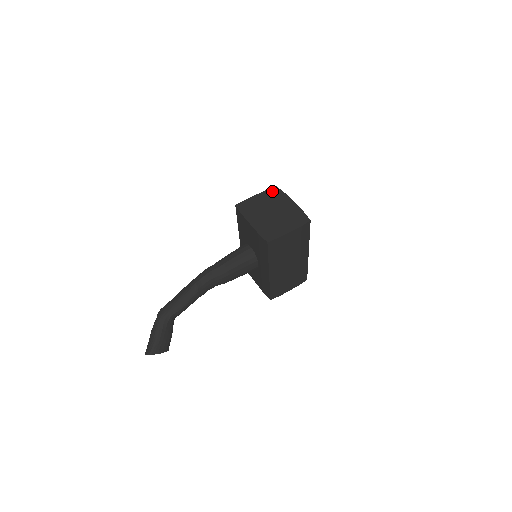
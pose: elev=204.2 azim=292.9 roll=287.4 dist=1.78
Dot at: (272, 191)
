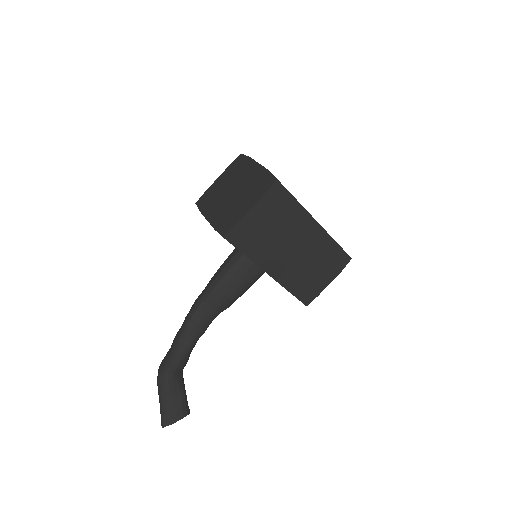
Dot at: (235, 163)
